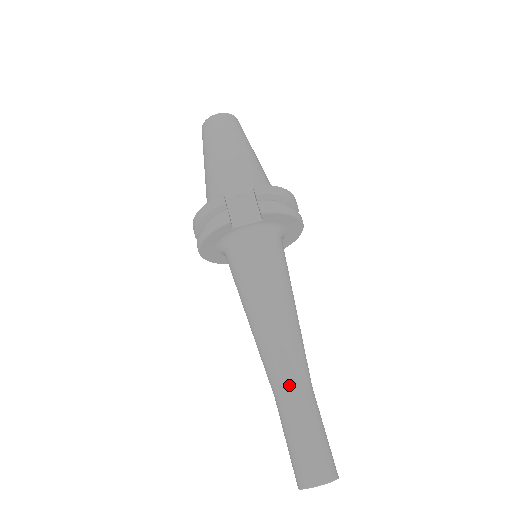
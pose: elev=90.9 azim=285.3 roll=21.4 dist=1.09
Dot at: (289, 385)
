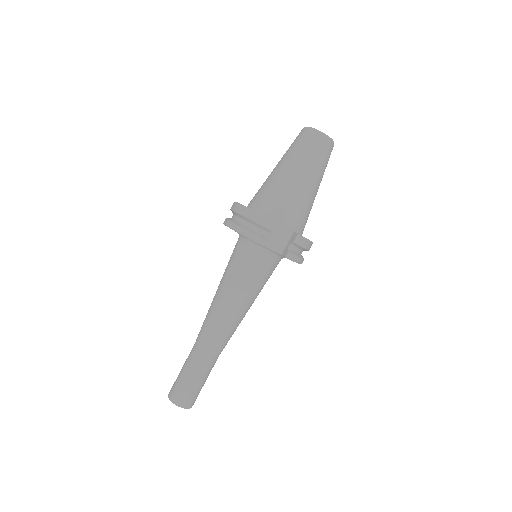
Dot at: (209, 352)
